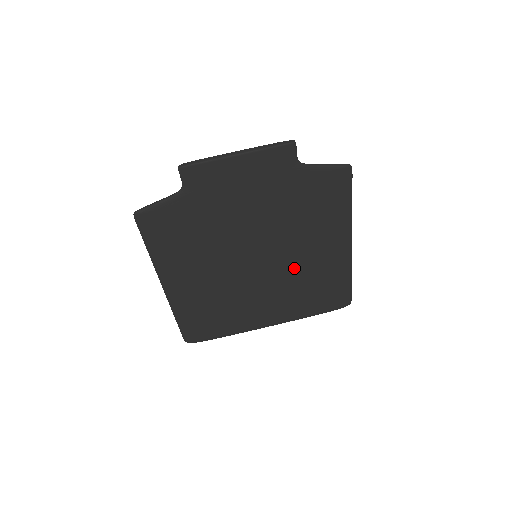
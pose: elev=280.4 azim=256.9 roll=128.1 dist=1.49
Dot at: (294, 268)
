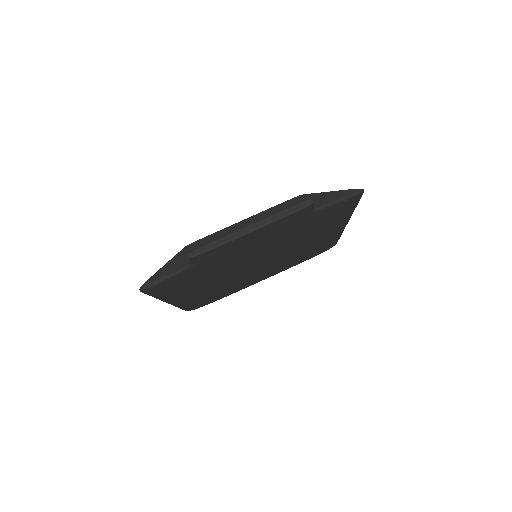
Dot at: (292, 253)
